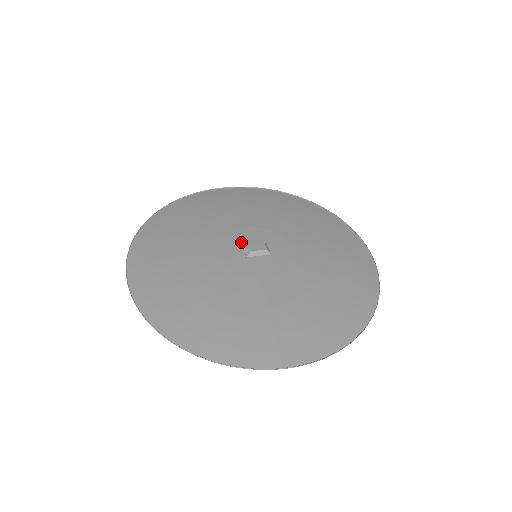
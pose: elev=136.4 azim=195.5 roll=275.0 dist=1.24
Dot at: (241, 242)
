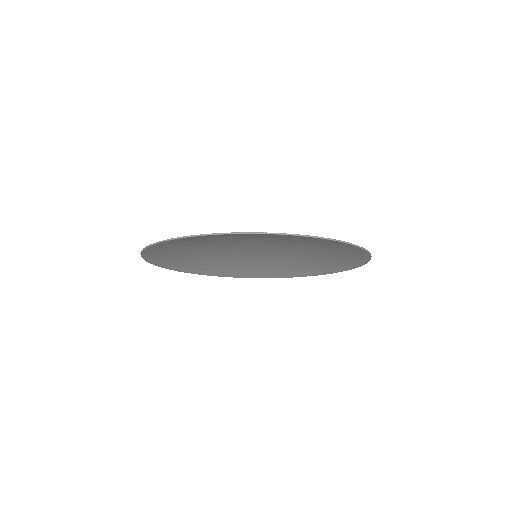
Dot at: (256, 254)
